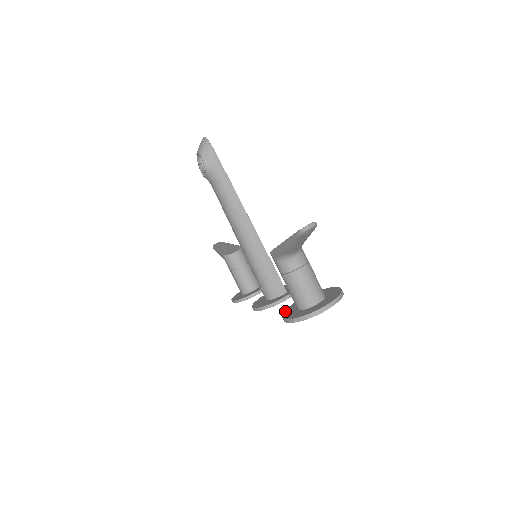
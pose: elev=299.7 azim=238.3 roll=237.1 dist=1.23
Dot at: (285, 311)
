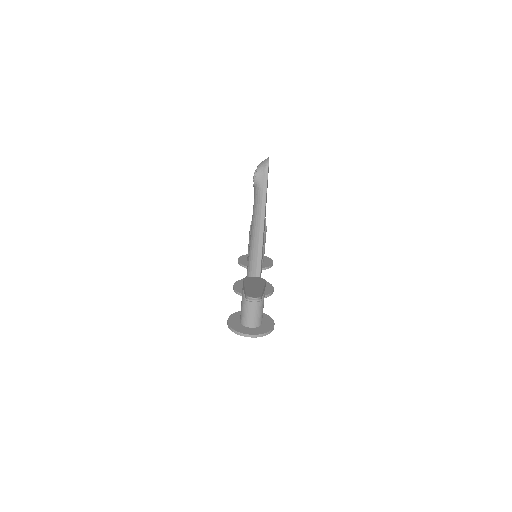
Dot at: (236, 313)
